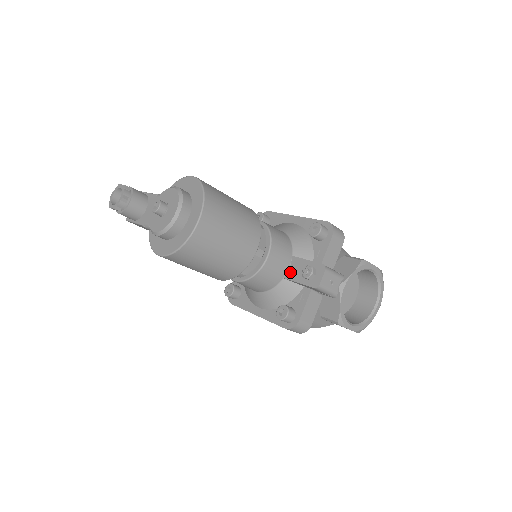
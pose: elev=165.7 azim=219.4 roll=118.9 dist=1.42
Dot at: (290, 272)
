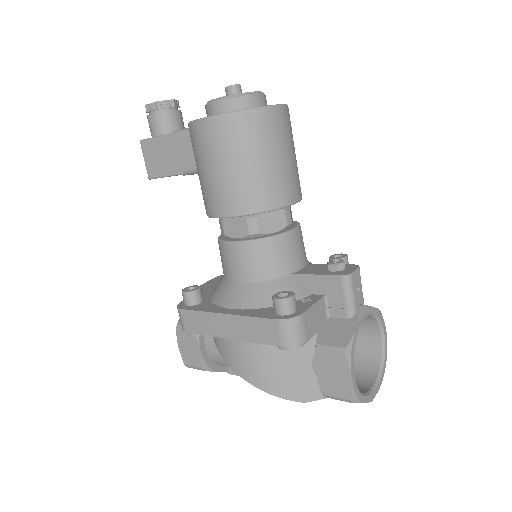
Dot at: (303, 270)
